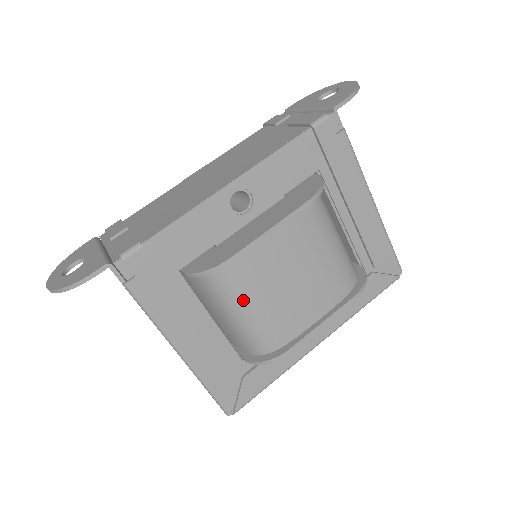
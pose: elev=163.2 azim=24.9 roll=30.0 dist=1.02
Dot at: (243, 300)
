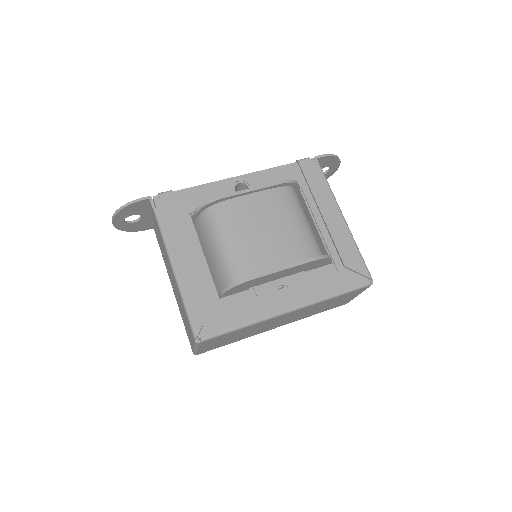
Dot at: (225, 233)
